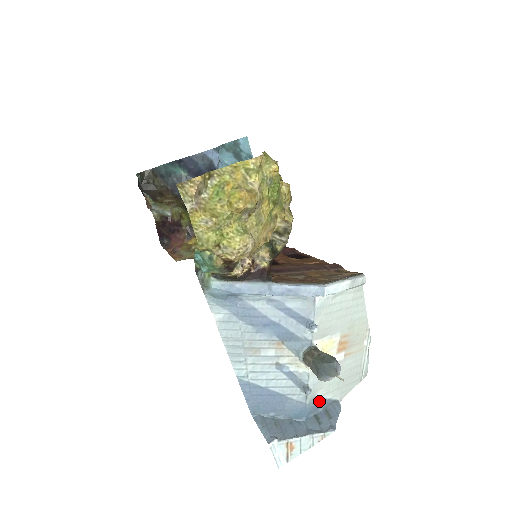
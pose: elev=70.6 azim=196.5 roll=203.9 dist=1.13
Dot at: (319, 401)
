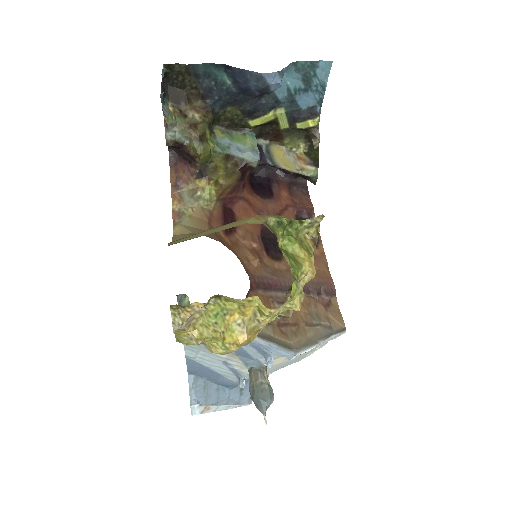
Dot at: occluded
